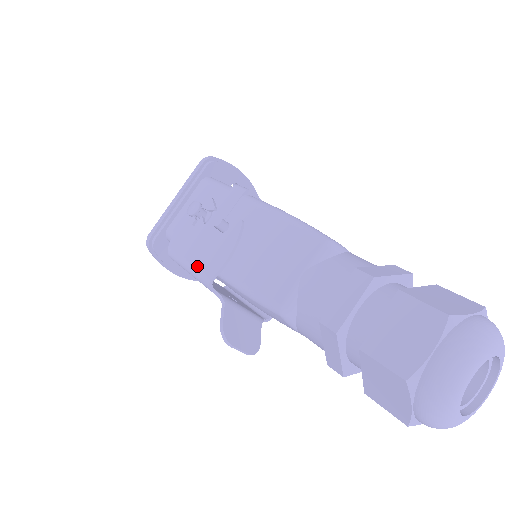
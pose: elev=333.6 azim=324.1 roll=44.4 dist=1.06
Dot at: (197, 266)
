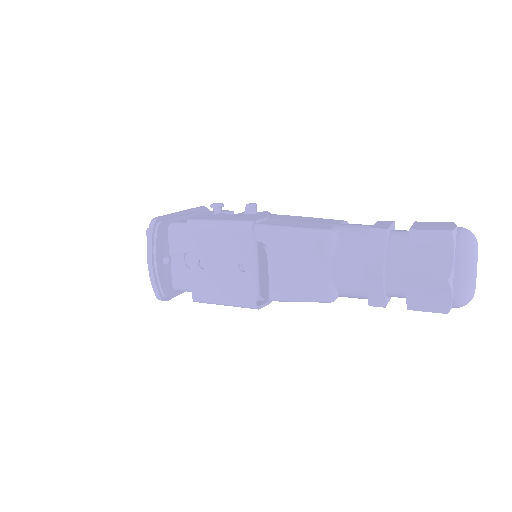
Dot at: (234, 219)
